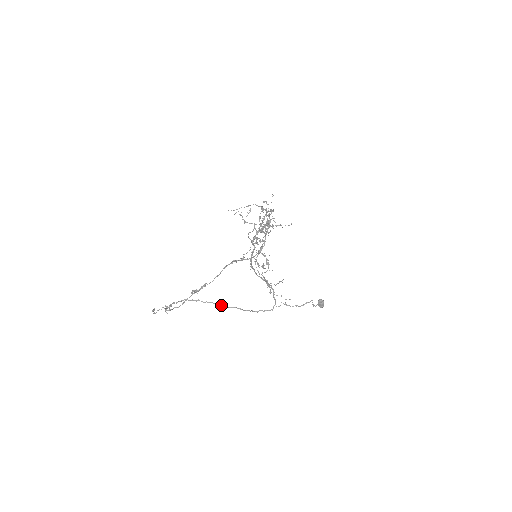
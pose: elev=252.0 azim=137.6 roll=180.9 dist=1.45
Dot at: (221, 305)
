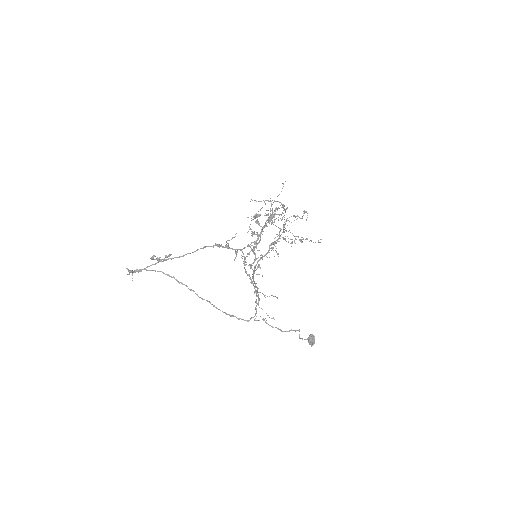
Dot at: (195, 293)
